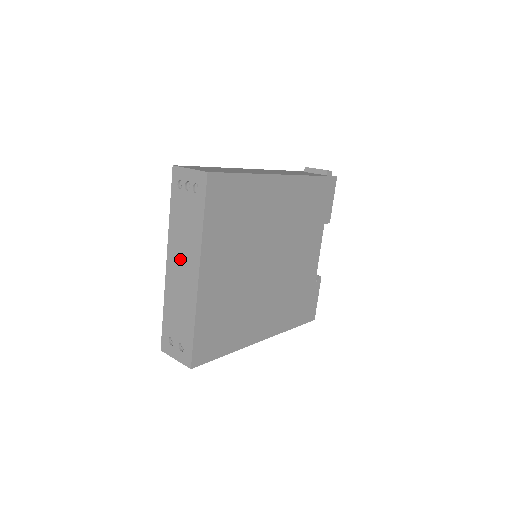
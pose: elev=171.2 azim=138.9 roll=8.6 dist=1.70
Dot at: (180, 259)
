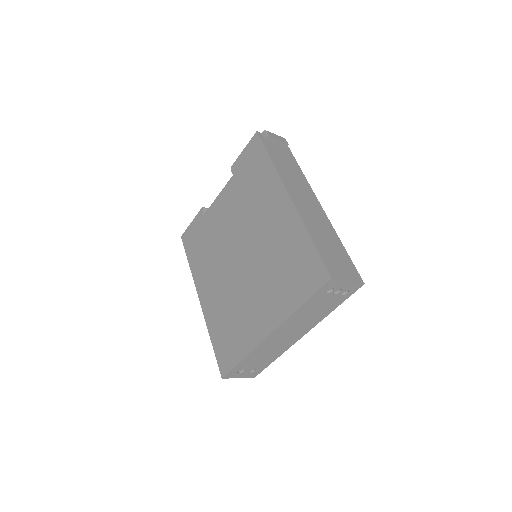
Dot at: (291, 330)
